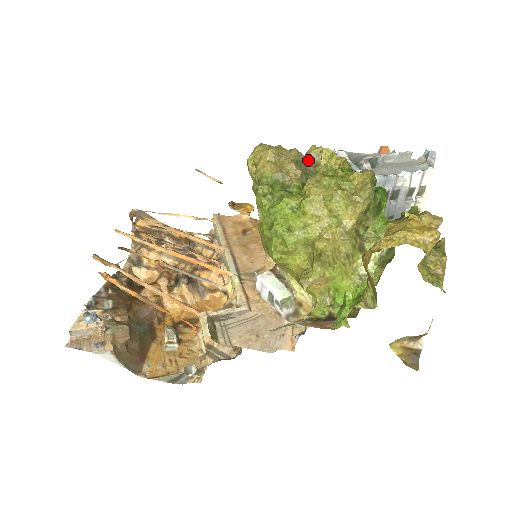
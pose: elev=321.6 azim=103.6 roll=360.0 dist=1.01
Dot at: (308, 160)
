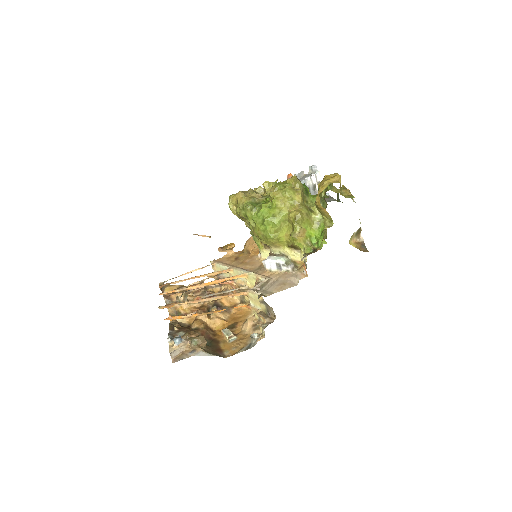
Dot at: occluded
